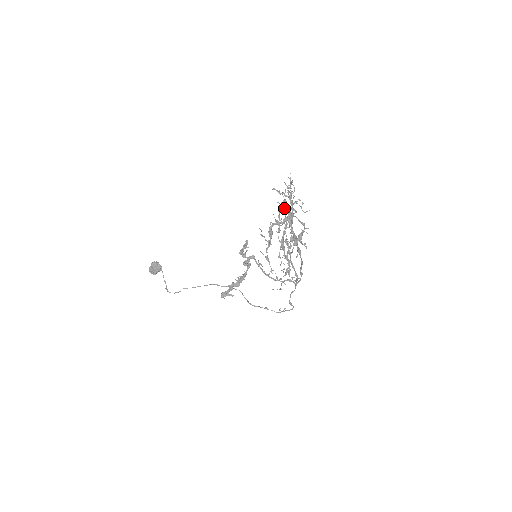
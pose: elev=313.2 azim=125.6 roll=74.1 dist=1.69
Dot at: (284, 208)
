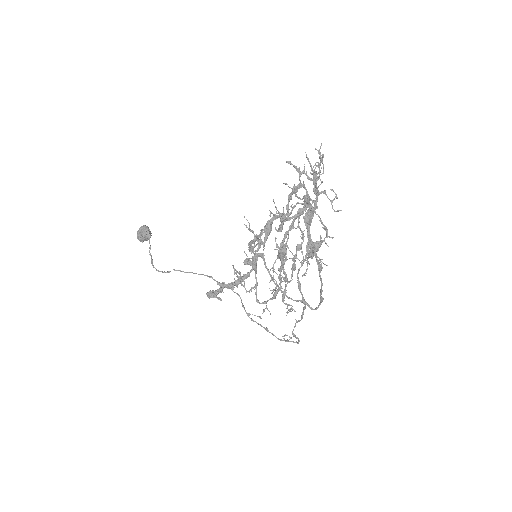
Dot at: (297, 196)
